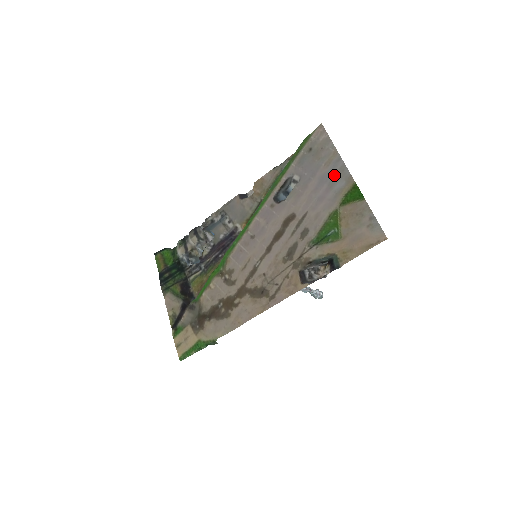
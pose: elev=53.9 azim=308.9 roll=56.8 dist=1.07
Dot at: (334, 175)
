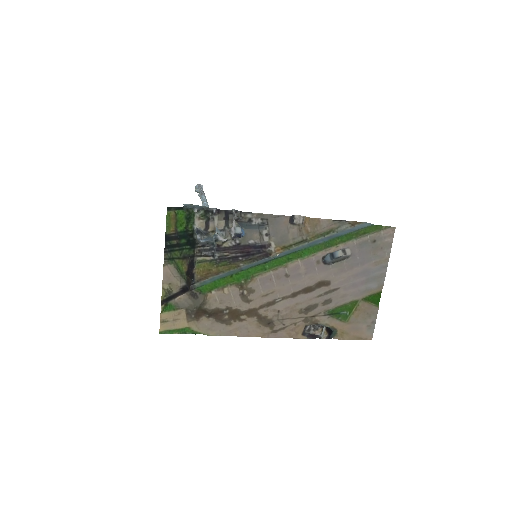
Dot at: (375, 276)
